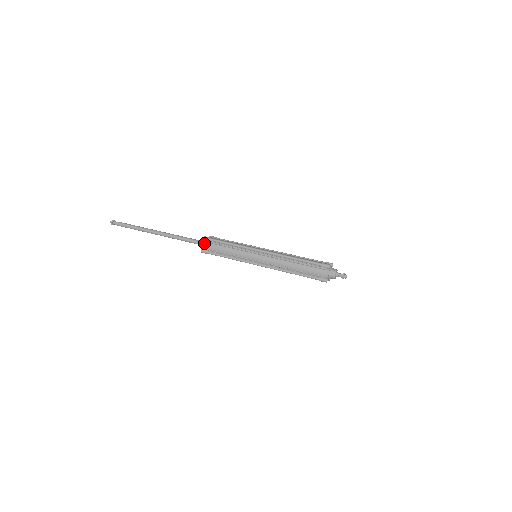
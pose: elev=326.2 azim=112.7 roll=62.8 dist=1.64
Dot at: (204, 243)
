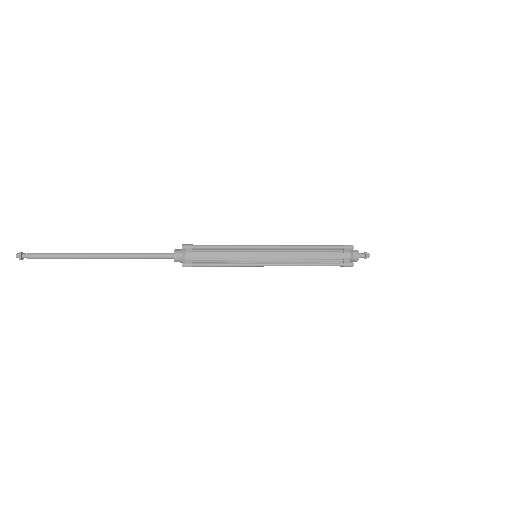
Dot at: (184, 253)
